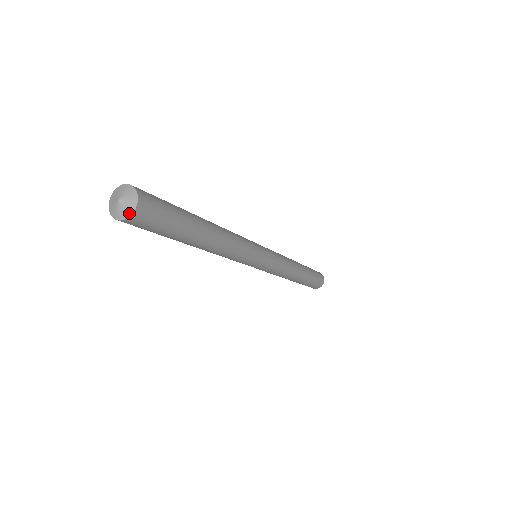
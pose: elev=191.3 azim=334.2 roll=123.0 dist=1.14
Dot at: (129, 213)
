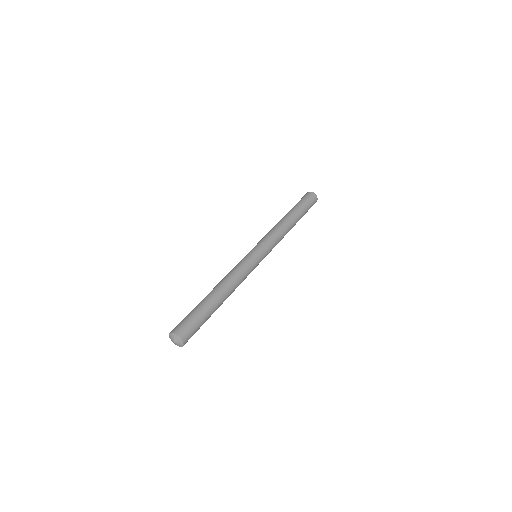
Dot at: (180, 346)
